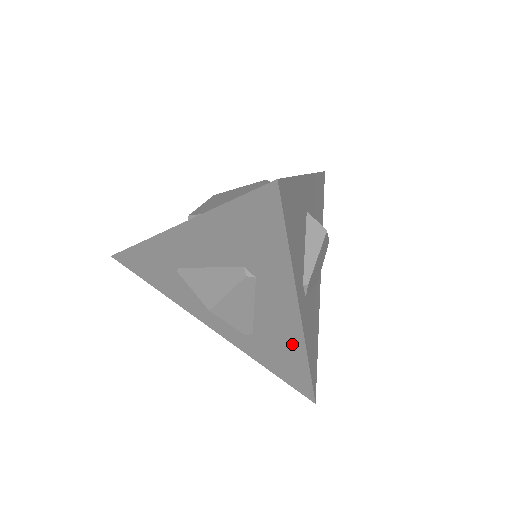
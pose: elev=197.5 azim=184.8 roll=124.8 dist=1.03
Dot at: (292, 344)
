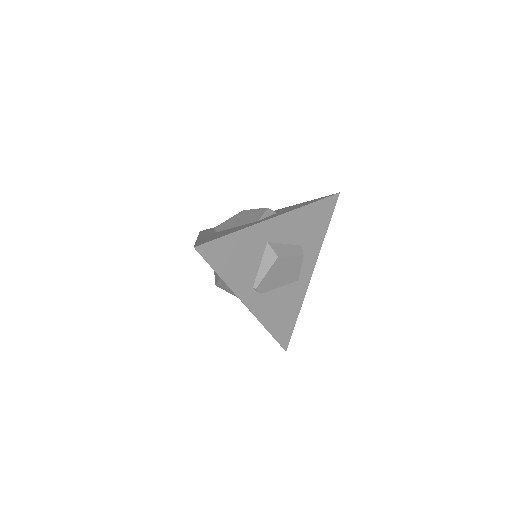
Dot at: occluded
